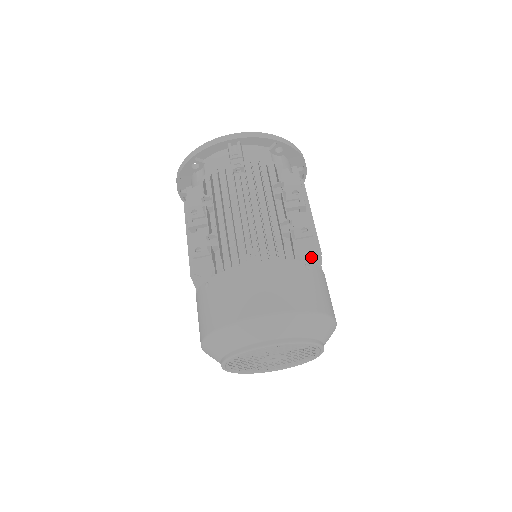
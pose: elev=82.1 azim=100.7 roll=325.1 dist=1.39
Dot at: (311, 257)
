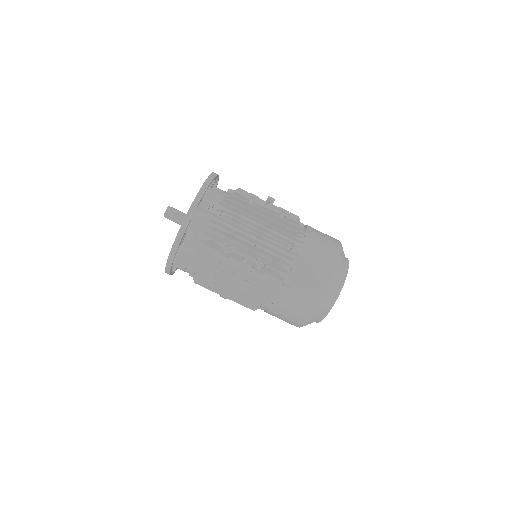
Dot at: occluded
